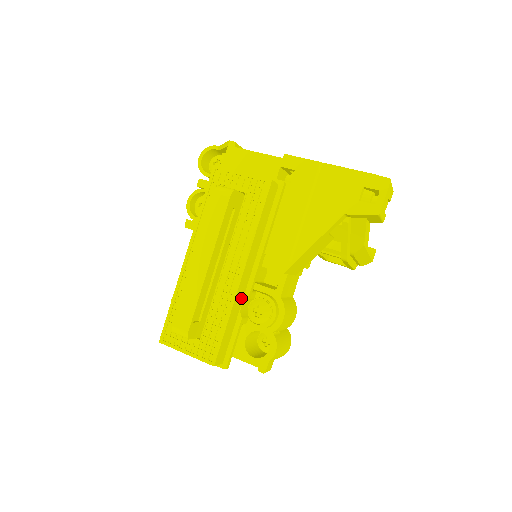
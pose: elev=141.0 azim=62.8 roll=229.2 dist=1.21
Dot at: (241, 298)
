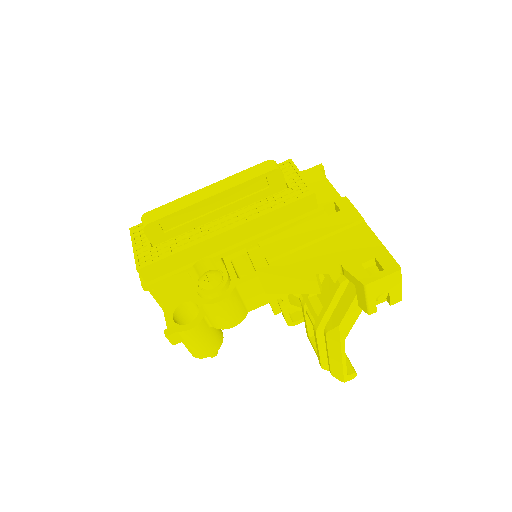
Dot at: (208, 252)
